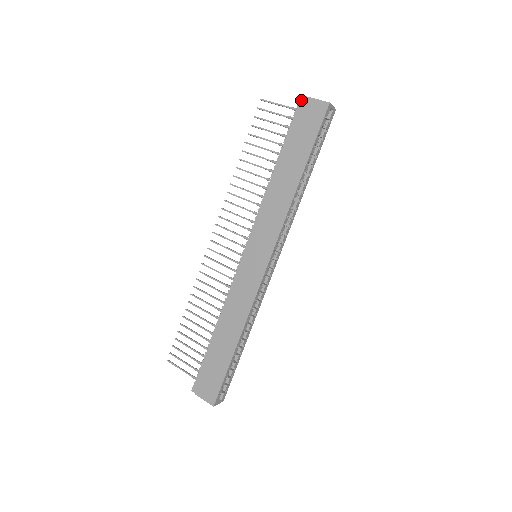
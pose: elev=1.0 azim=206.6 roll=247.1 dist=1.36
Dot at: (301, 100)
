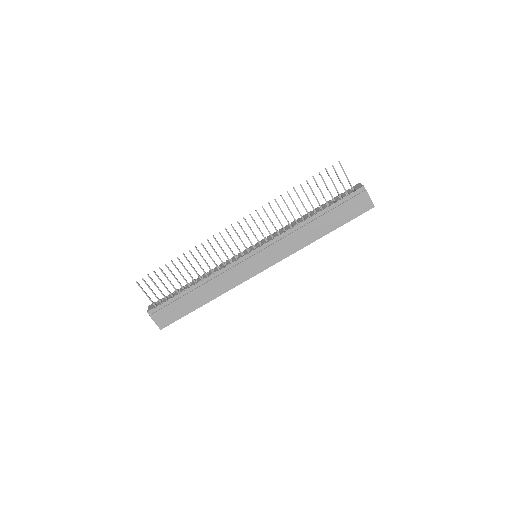
Dot at: (362, 189)
